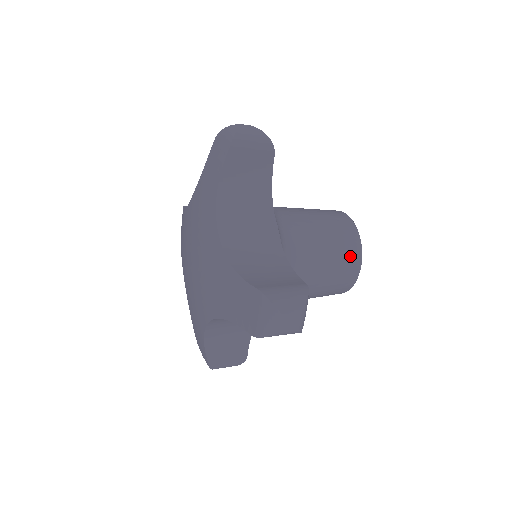
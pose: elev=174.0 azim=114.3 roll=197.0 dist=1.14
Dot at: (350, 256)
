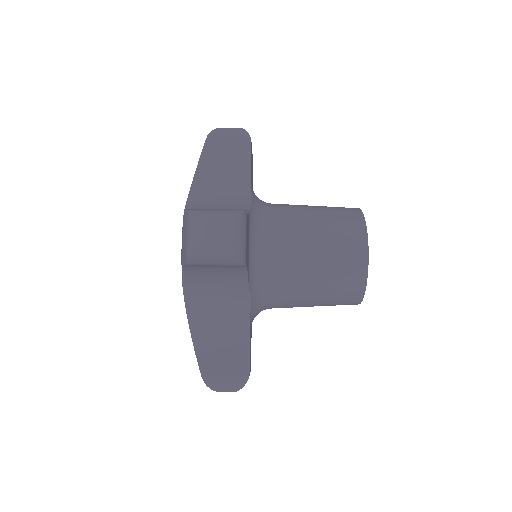
Dot at: (350, 233)
